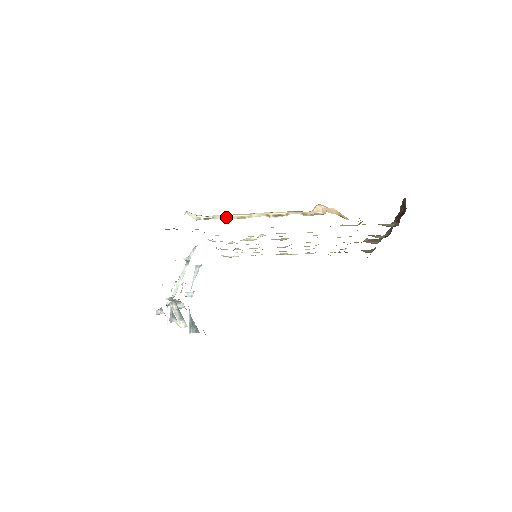
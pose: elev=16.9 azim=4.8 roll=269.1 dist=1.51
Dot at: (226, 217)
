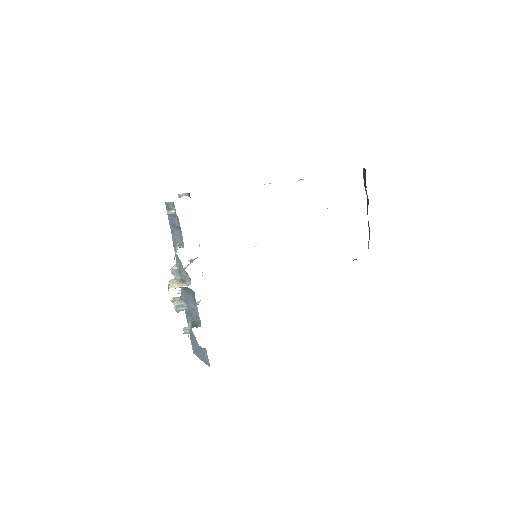
Dot at: occluded
